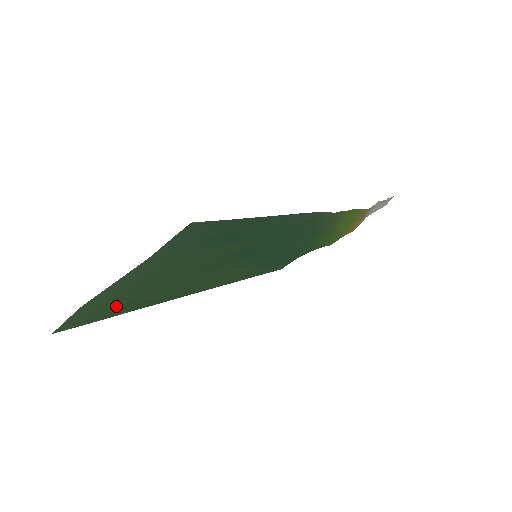
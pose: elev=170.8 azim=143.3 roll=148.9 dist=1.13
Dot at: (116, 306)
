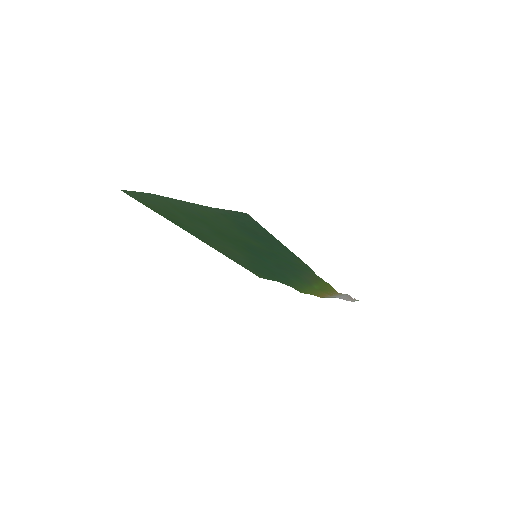
Dot at: (163, 208)
